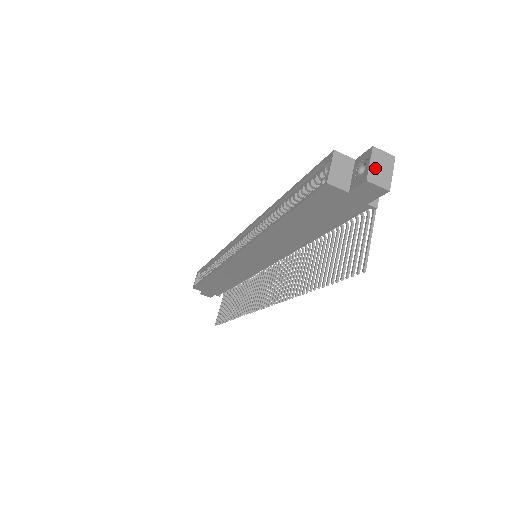
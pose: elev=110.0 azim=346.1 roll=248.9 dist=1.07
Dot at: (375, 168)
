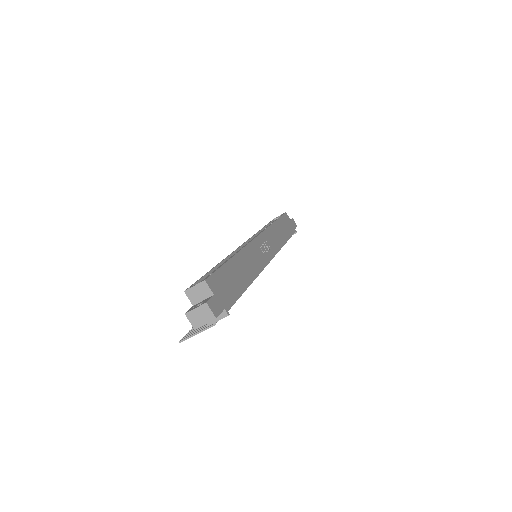
Dot at: (196, 313)
